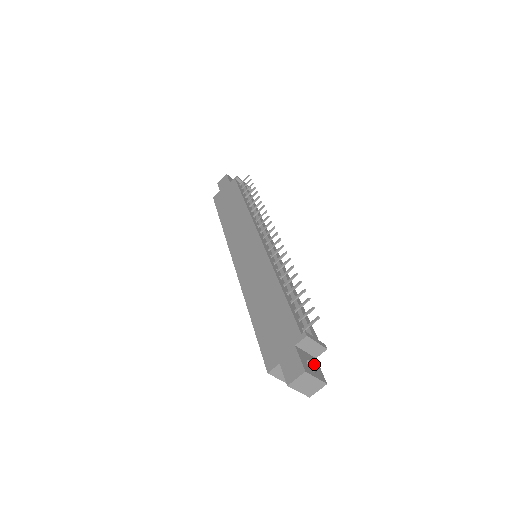
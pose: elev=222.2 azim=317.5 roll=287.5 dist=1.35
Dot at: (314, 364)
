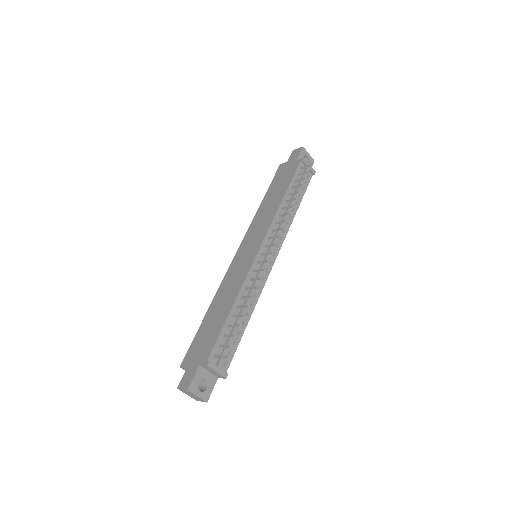
Dot at: (209, 383)
